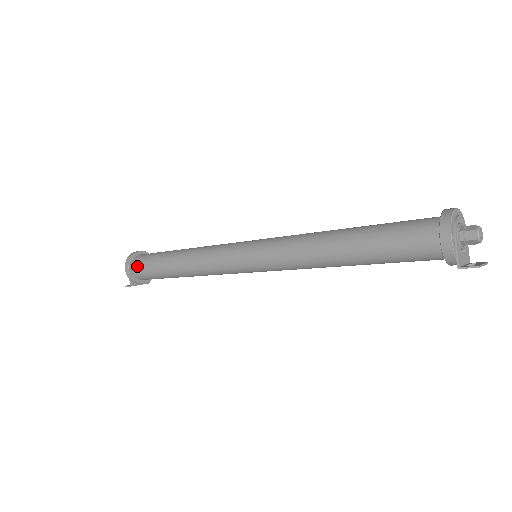
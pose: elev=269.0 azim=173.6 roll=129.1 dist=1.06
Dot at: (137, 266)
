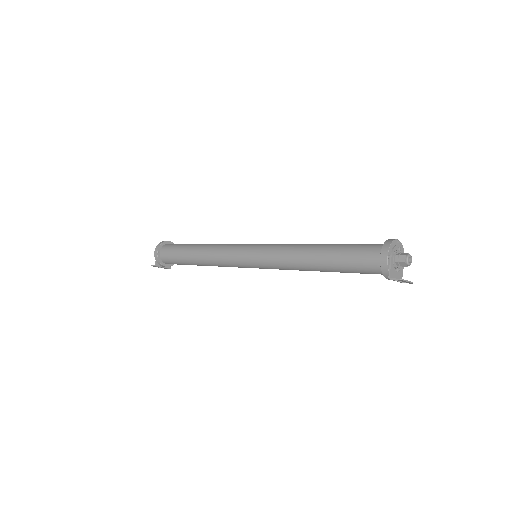
Dot at: (164, 251)
